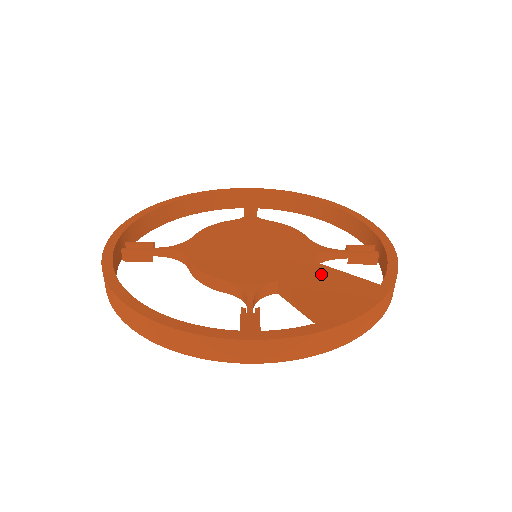
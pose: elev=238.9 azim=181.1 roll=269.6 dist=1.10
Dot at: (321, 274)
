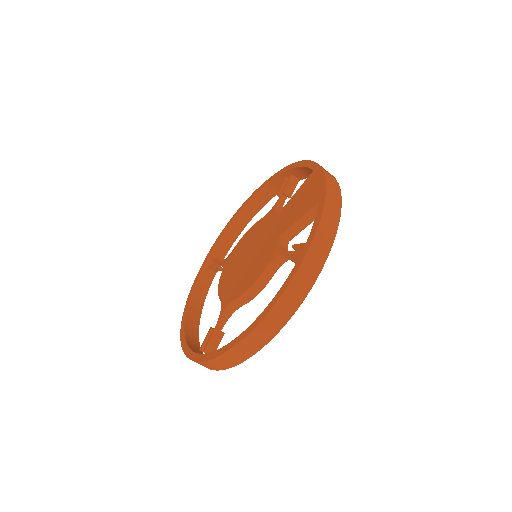
Dot at: (288, 209)
